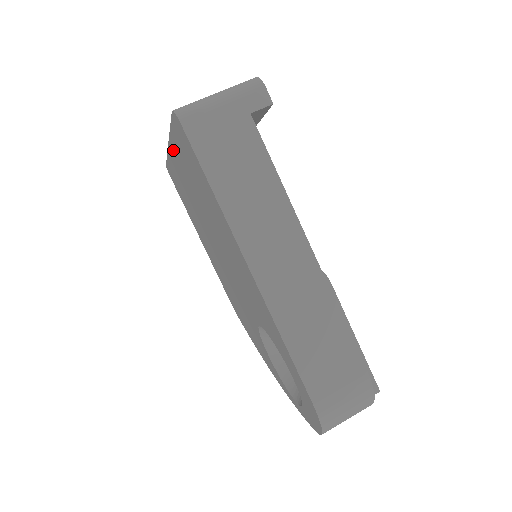
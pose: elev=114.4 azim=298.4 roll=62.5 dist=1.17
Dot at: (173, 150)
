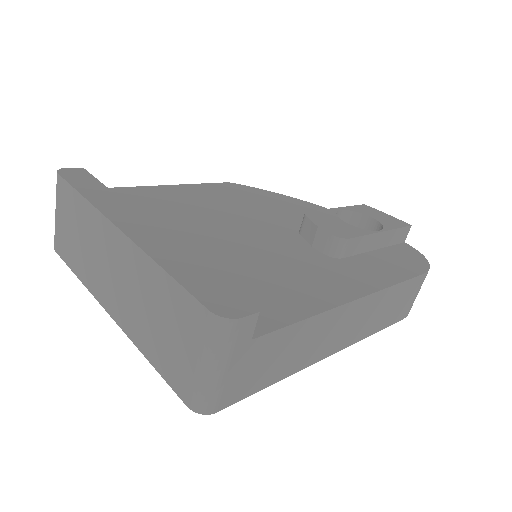
Dot at: occluded
